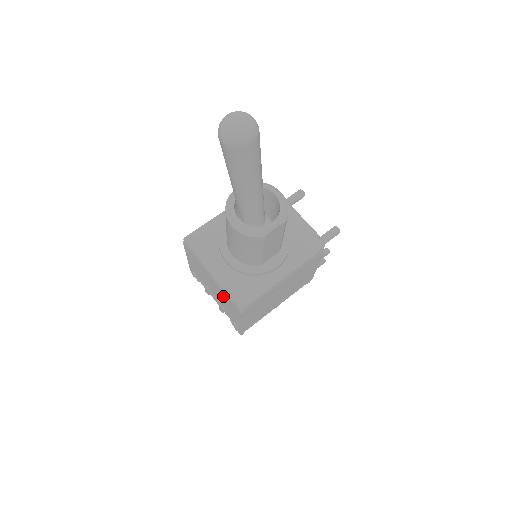
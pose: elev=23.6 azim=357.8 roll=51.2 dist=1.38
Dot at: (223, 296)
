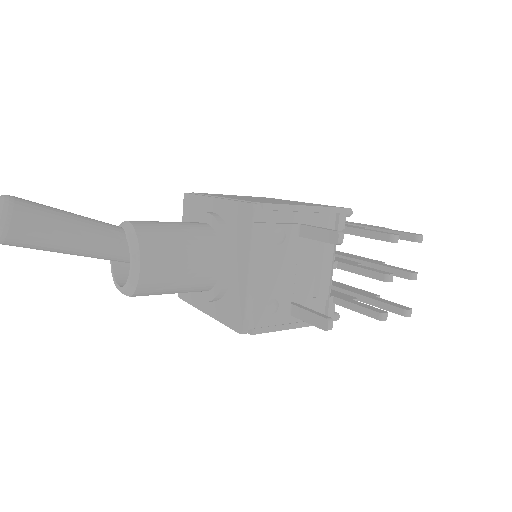
Dot at: occluded
